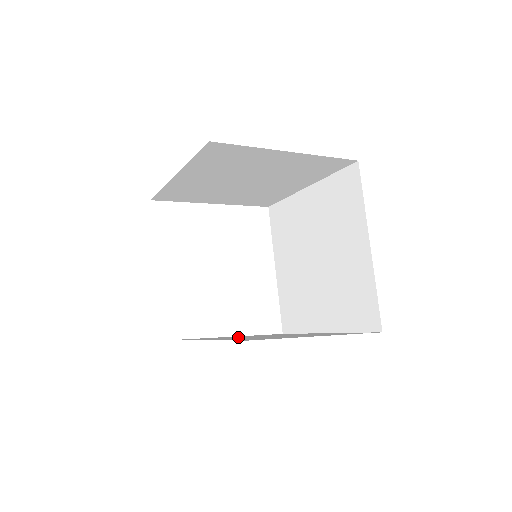
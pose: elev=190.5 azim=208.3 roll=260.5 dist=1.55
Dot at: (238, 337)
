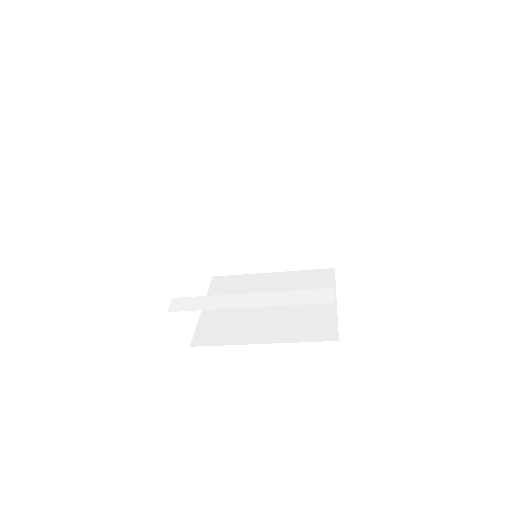
Dot at: (243, 316)
